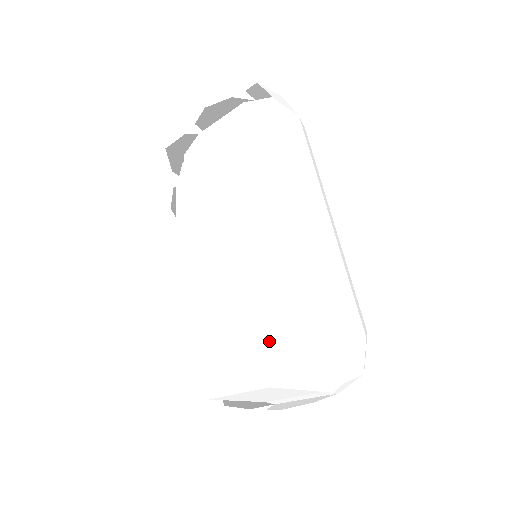
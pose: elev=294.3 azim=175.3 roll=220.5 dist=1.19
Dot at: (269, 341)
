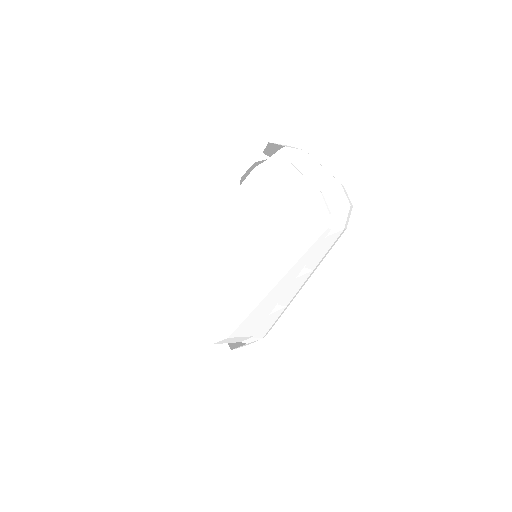
Dot at: (213, 320)
